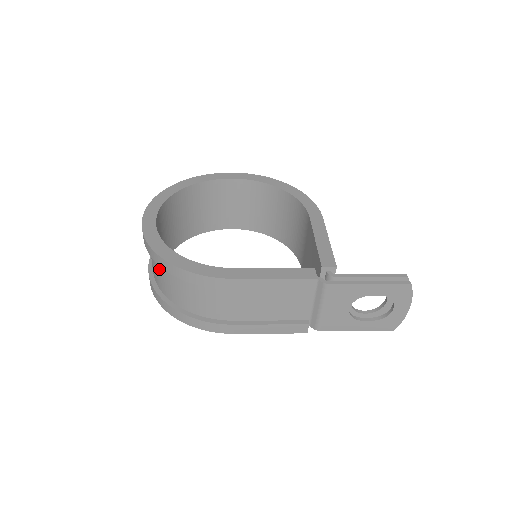
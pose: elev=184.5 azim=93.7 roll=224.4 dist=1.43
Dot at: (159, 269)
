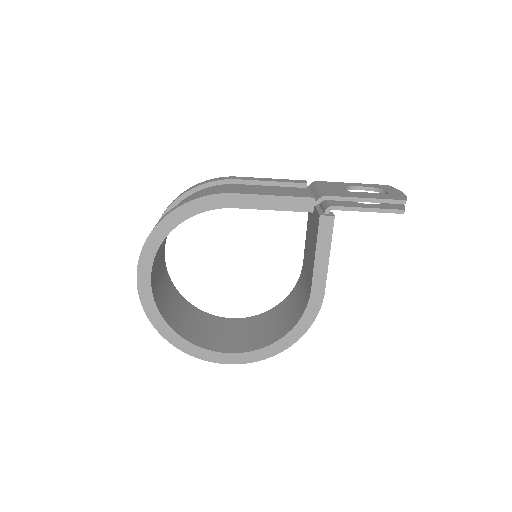
Dot at: occluded
